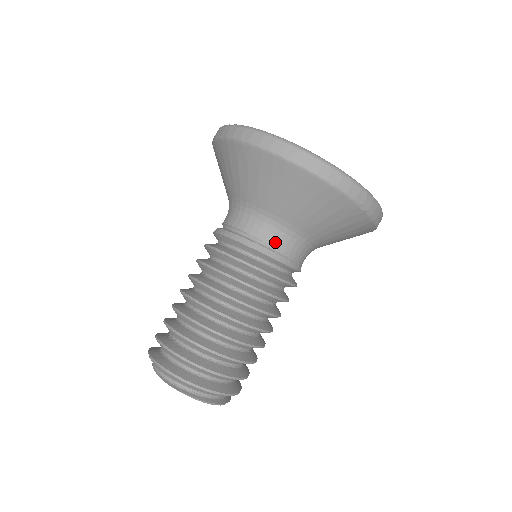
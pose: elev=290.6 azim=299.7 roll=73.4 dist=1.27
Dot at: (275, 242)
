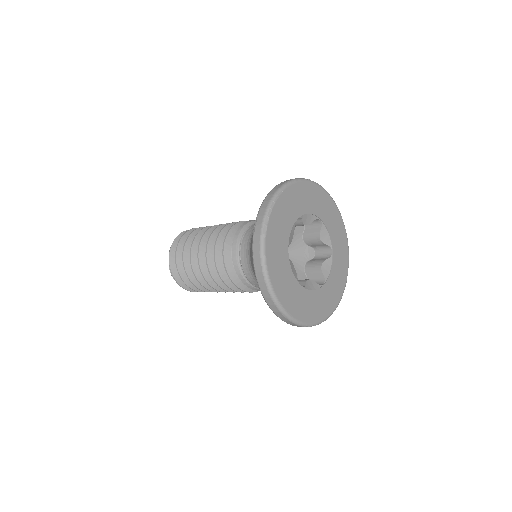
Dot at: (254, 282)
